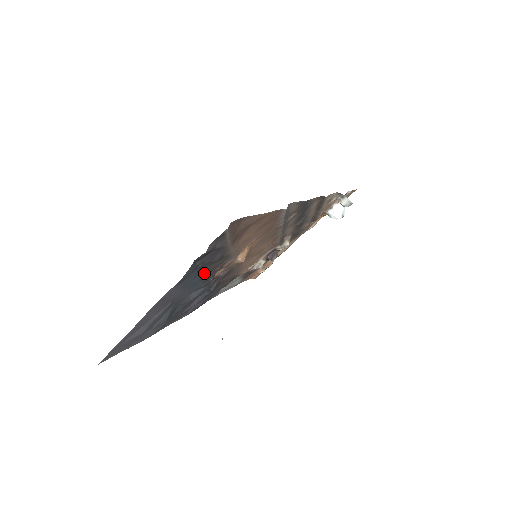
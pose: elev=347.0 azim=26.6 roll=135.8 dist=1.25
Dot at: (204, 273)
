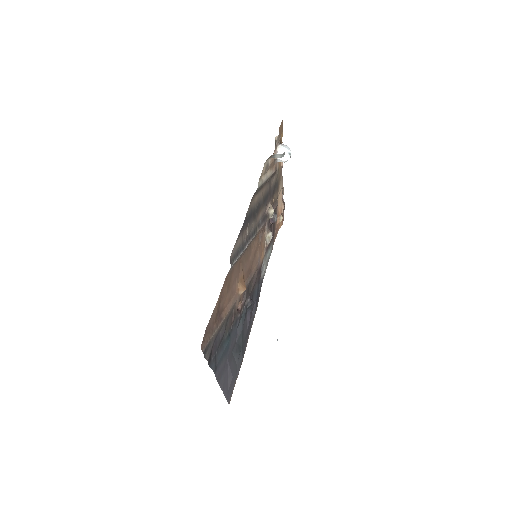
Dot at: (227, 336)
